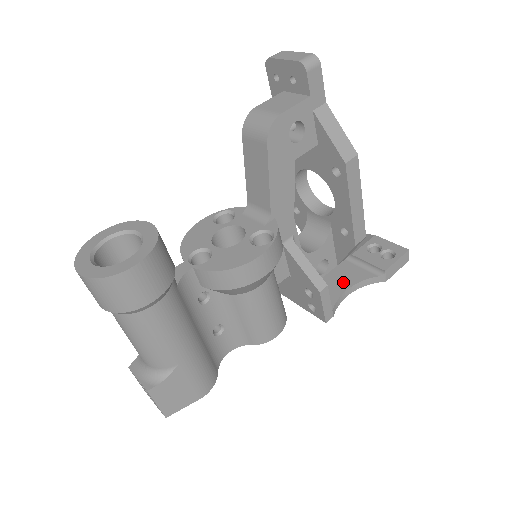
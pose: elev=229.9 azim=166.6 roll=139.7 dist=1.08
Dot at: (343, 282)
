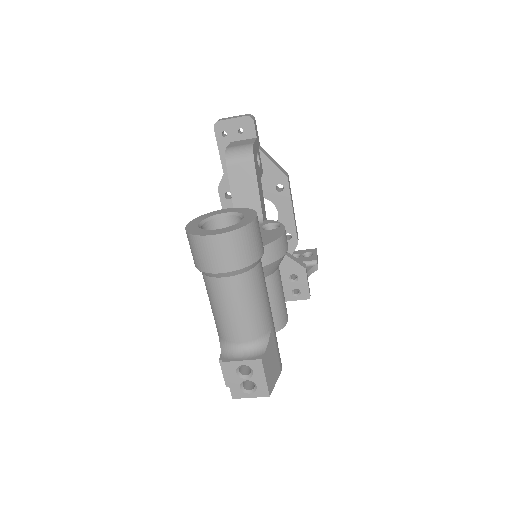
Dot at: occluded
